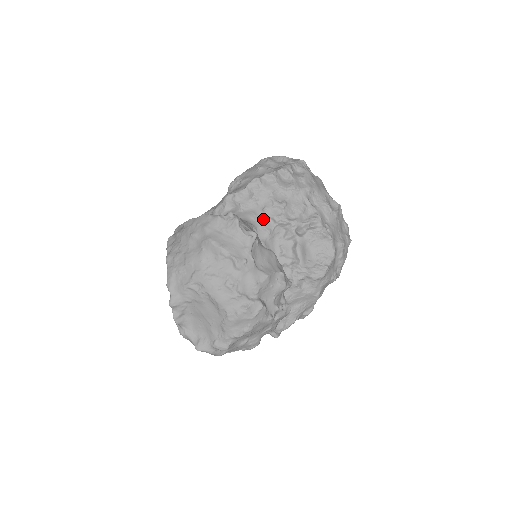
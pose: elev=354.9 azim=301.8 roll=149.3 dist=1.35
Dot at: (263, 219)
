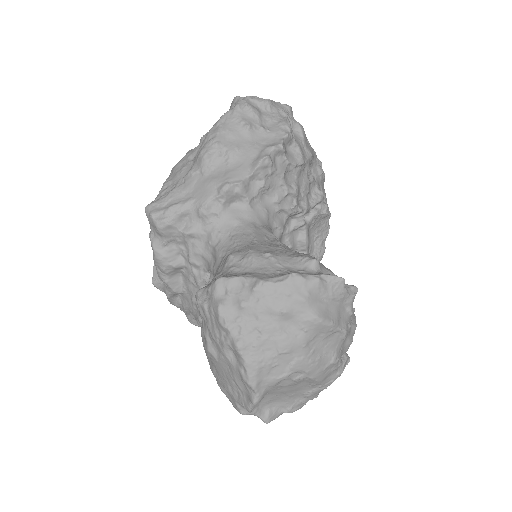
Dot at: (275, 214)
